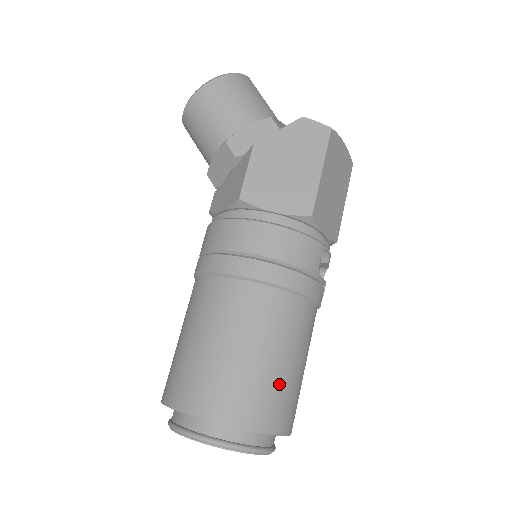
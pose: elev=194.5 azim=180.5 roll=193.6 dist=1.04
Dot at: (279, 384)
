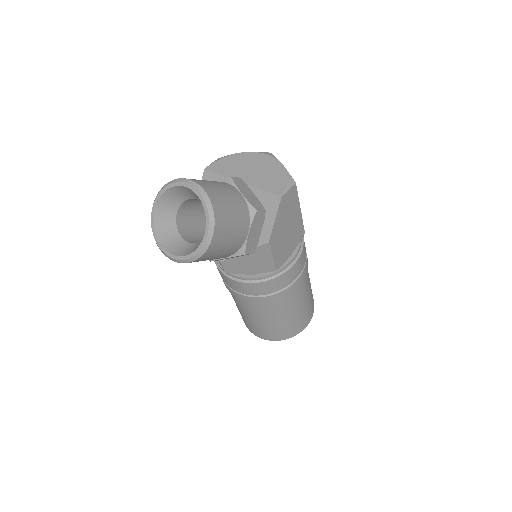
Dot at: (311, 289)
